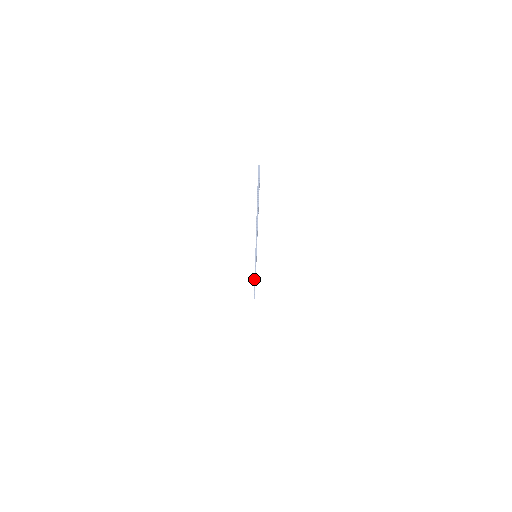
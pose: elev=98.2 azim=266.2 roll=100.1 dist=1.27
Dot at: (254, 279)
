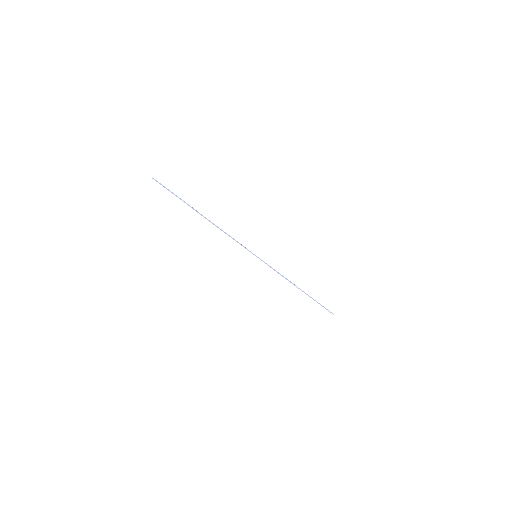
Dot at: occluded
